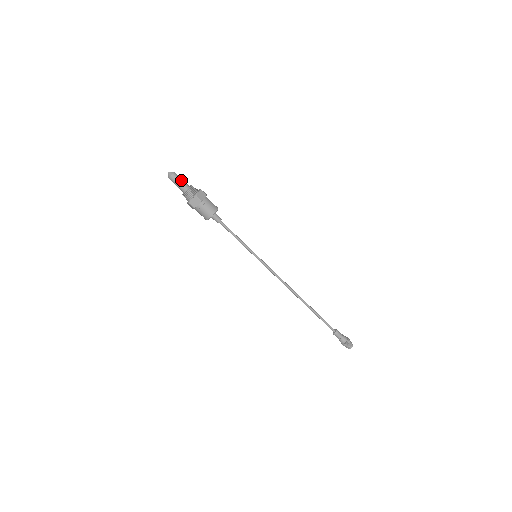
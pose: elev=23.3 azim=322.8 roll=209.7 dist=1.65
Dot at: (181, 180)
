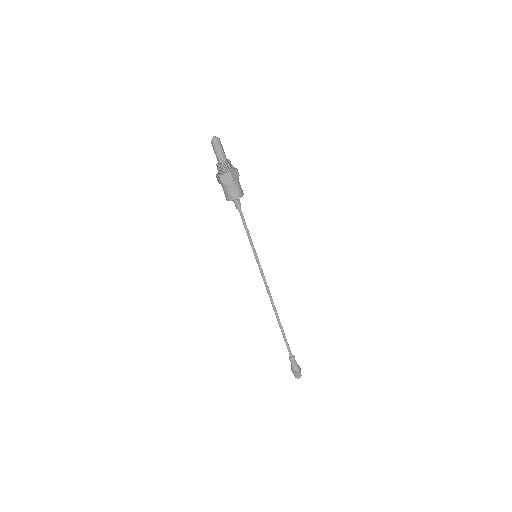
Dot at: (219, 152)
